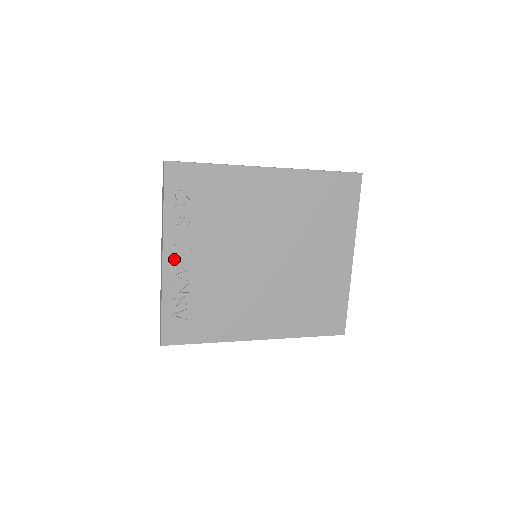
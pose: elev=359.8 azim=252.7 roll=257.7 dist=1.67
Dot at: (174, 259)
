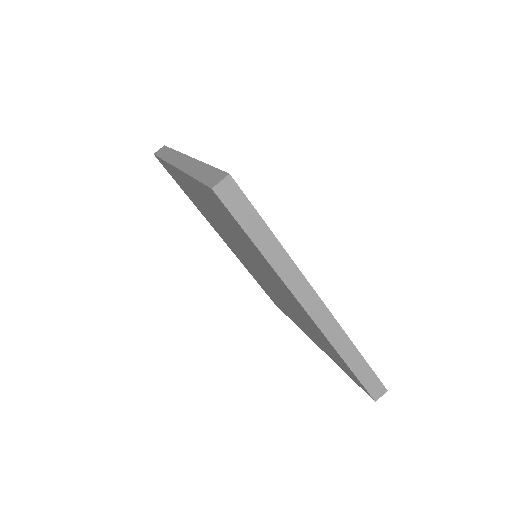
Dot at: occluded
